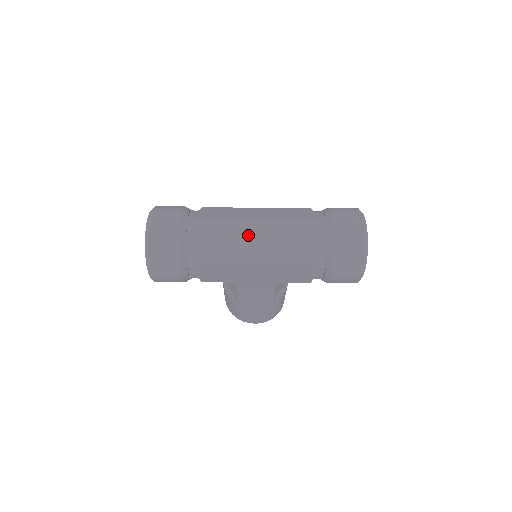
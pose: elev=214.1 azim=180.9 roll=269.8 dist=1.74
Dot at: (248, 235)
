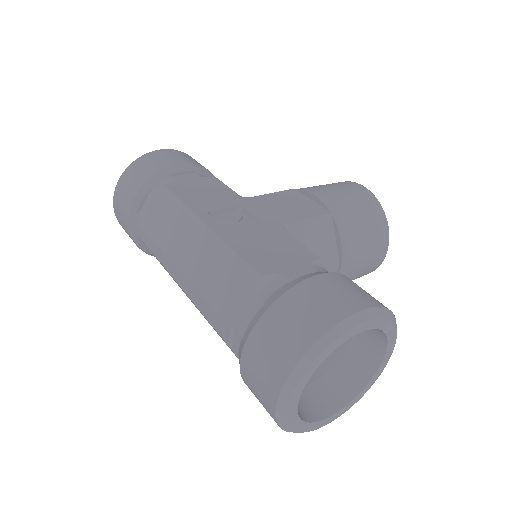
Dot at: occluded
